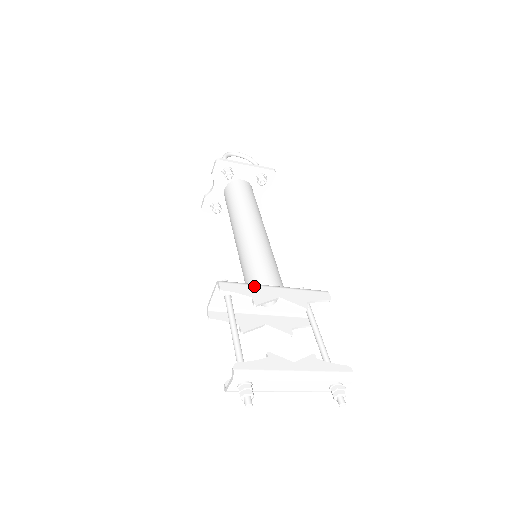
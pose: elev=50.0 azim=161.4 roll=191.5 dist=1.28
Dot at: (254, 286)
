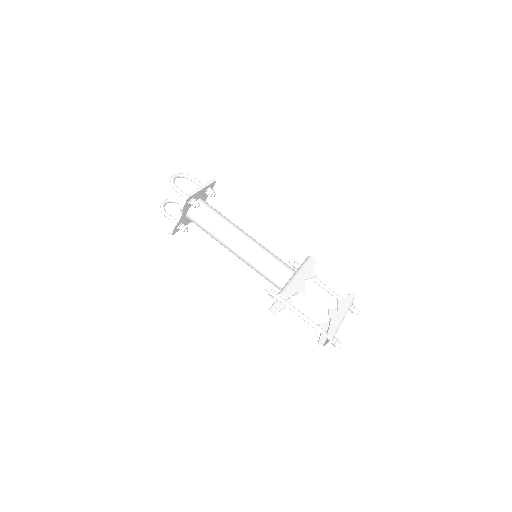
Dot at: (292, 283)
